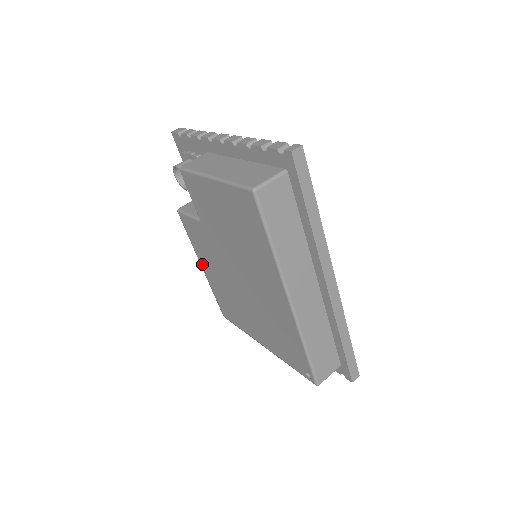
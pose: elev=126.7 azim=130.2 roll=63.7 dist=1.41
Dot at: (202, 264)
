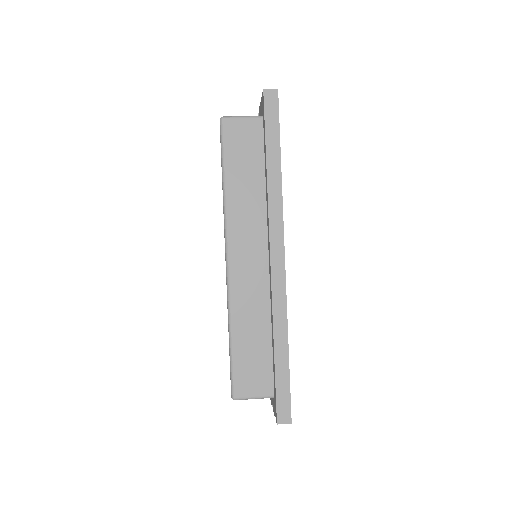
Dot at: occluded
